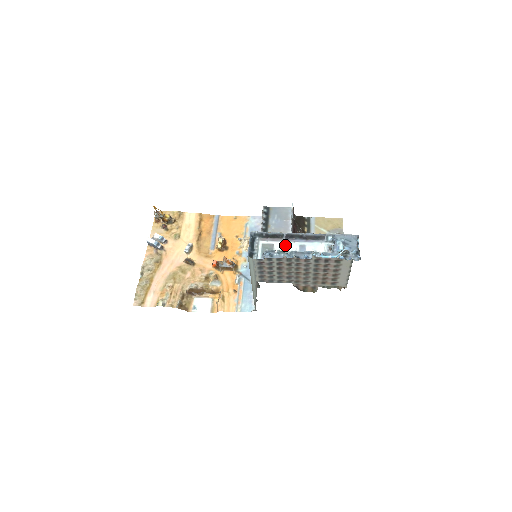
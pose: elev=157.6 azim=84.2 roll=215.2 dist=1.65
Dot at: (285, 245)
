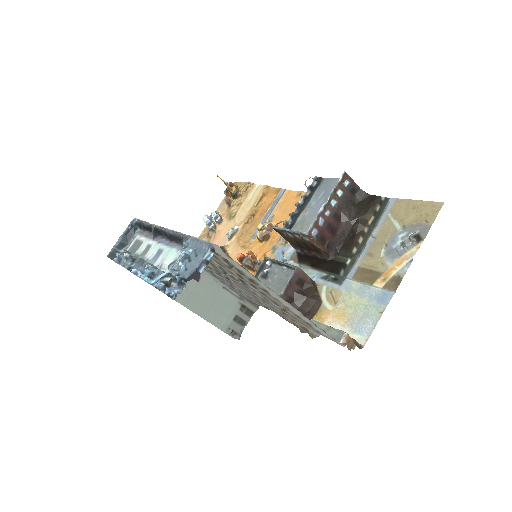
Dot at: (149, 246)
